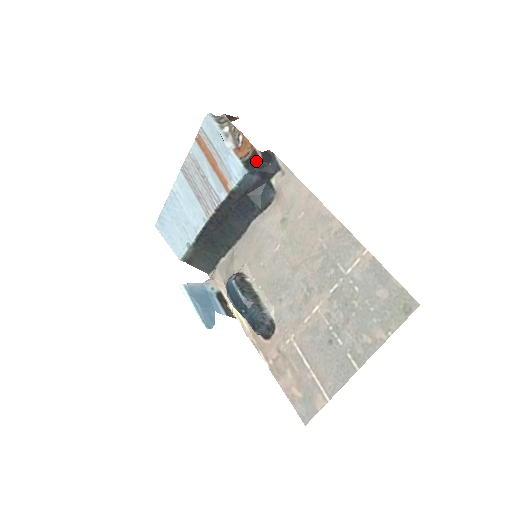
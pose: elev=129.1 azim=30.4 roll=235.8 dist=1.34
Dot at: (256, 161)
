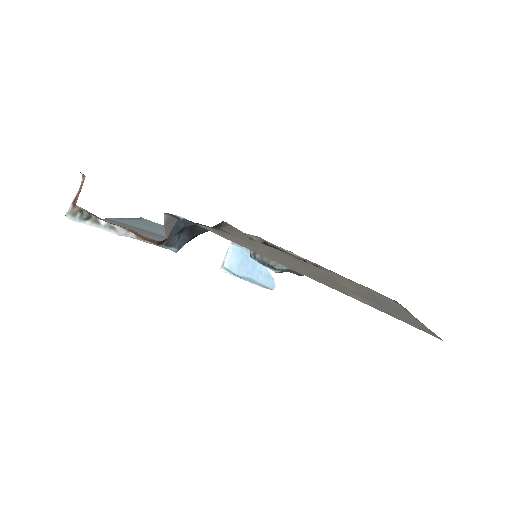
Dot at: occluded
